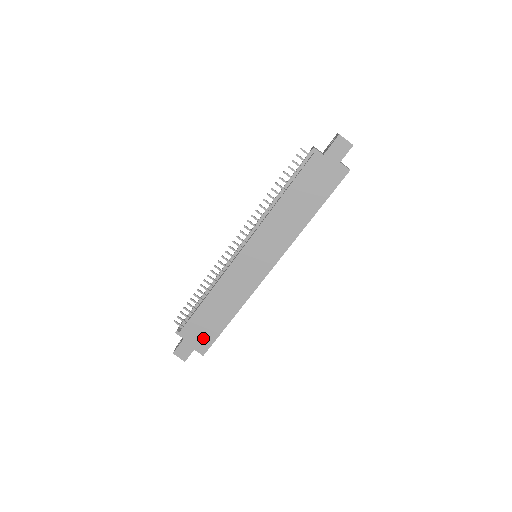
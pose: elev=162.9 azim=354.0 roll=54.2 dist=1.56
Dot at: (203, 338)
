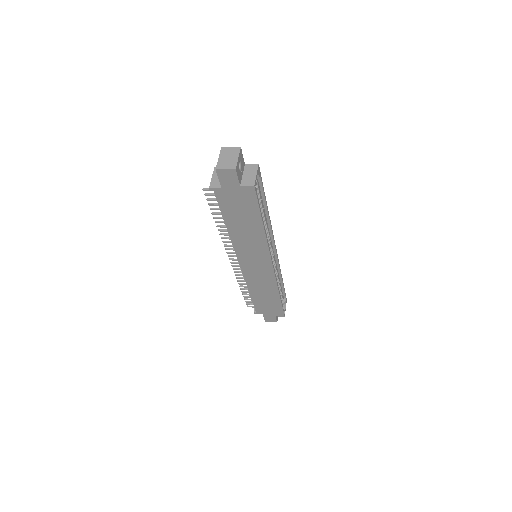
Dot at: (274, 310)
